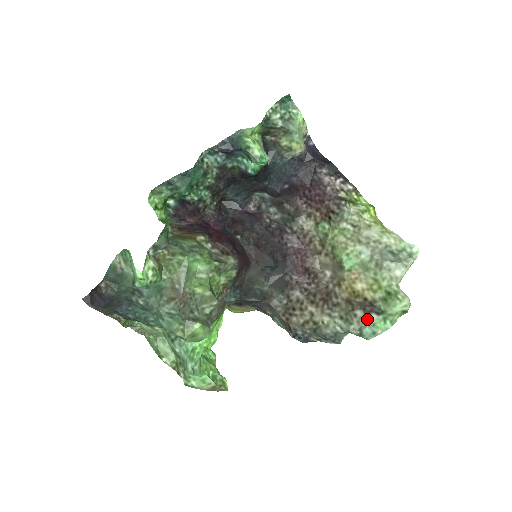
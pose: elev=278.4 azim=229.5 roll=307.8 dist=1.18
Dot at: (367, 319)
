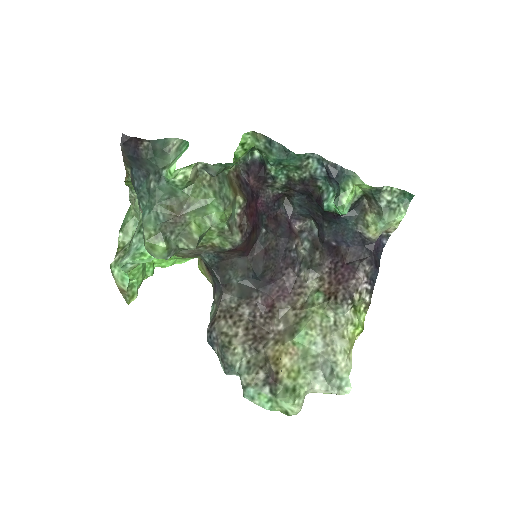
Dot at: (261, 385)
